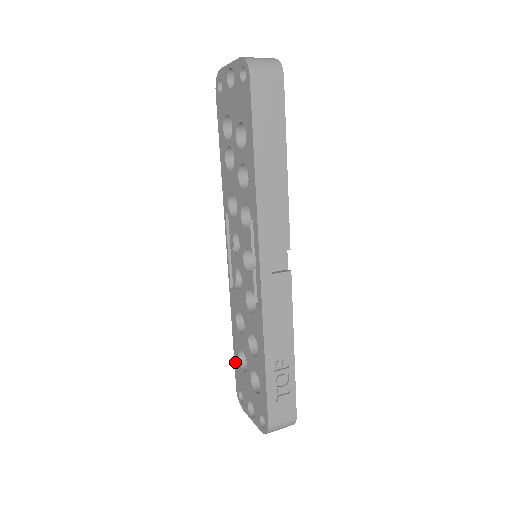
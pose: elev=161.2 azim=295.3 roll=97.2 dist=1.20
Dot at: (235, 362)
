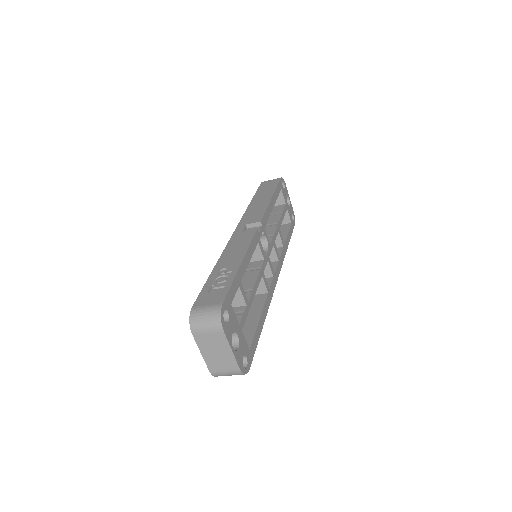
Dot at: occluded
